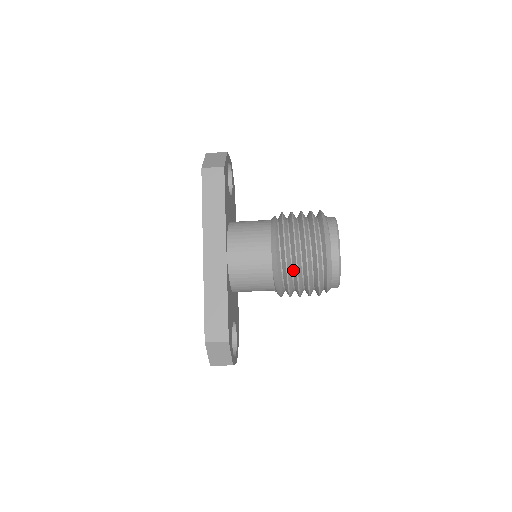
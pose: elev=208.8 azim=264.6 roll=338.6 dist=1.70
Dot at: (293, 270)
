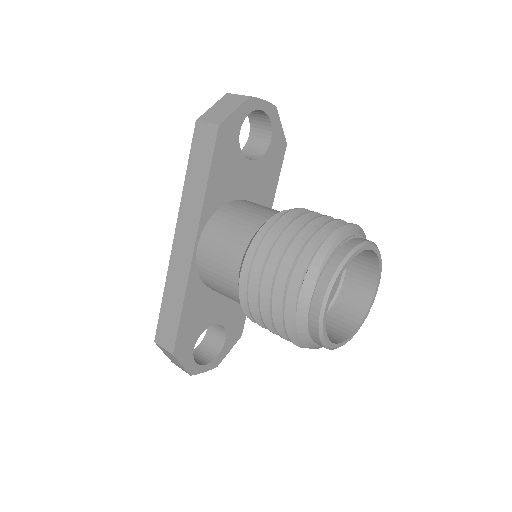
Dot at: occluded
